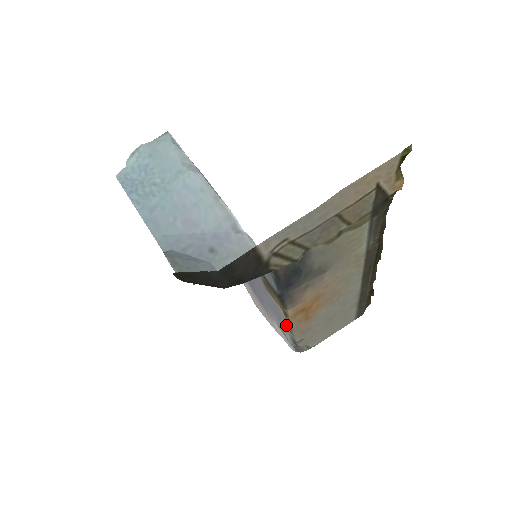
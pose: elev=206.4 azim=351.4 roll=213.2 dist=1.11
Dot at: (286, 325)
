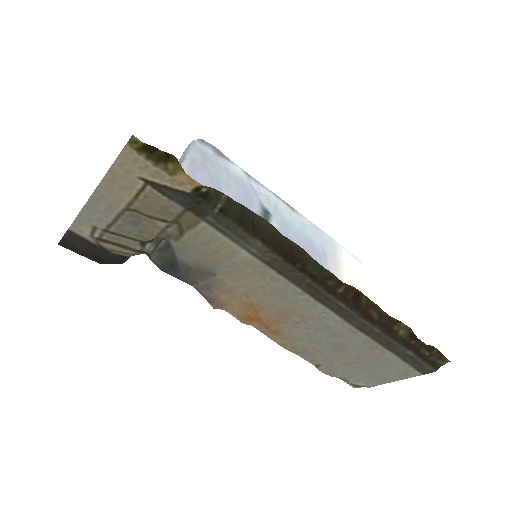
Dot at: occluded
